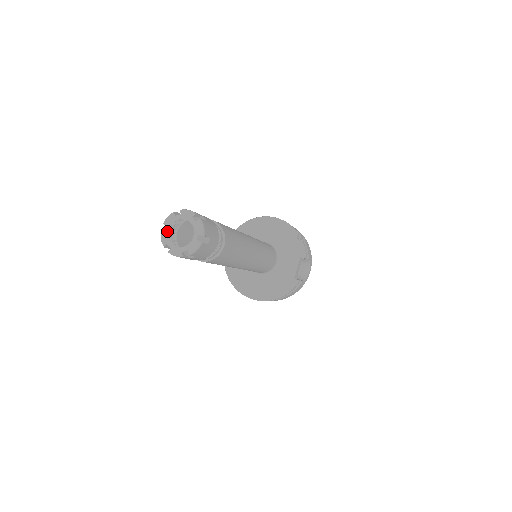
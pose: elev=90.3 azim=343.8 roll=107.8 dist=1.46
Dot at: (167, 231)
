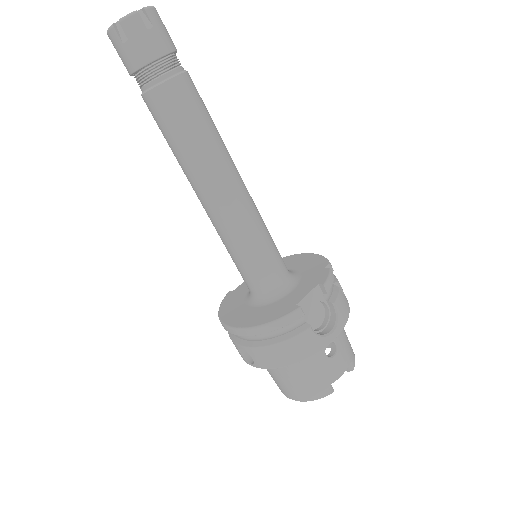
Dot at: occluded
